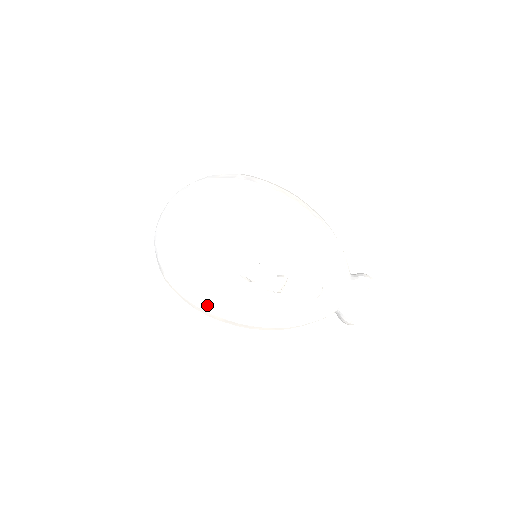
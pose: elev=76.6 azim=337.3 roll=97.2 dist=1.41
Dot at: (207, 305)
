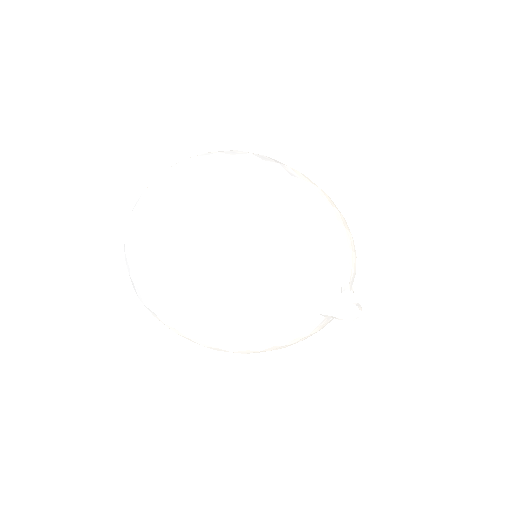
Dot at: (260, 351)
